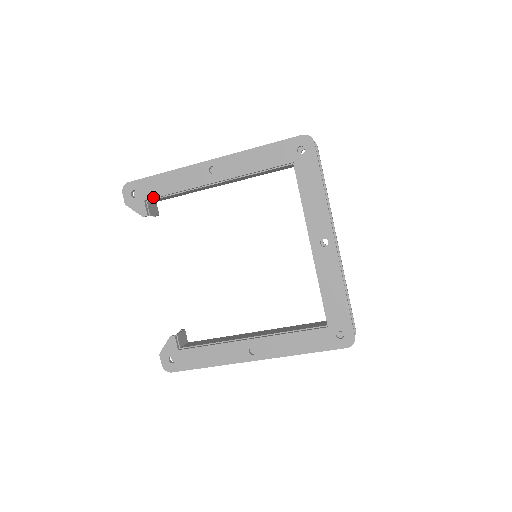
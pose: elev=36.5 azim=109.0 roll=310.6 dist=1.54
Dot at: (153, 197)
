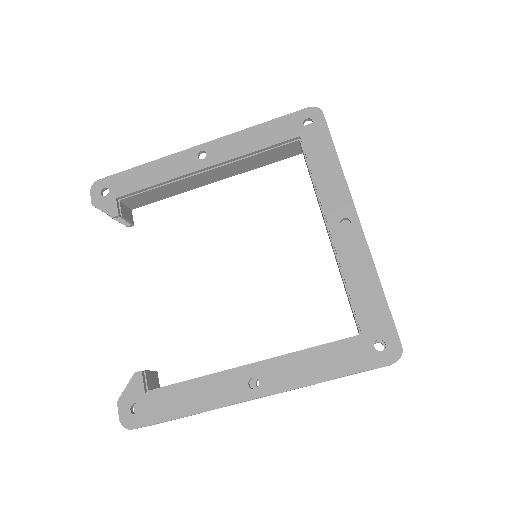
Dot at: (127, 193)
